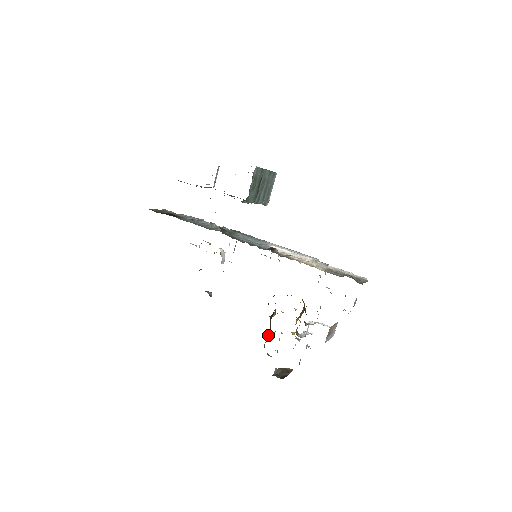
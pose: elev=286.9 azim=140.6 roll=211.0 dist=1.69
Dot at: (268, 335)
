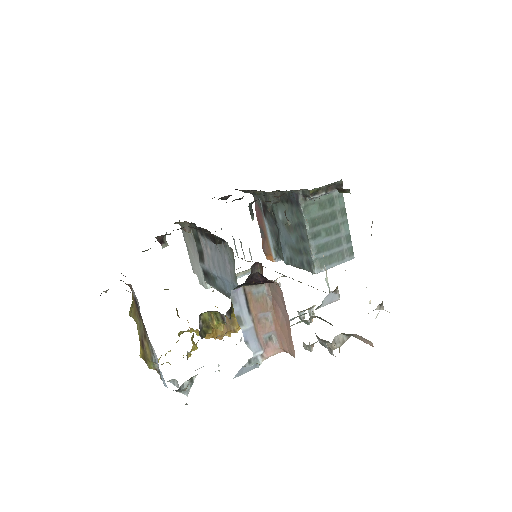
Dot at: occluded
